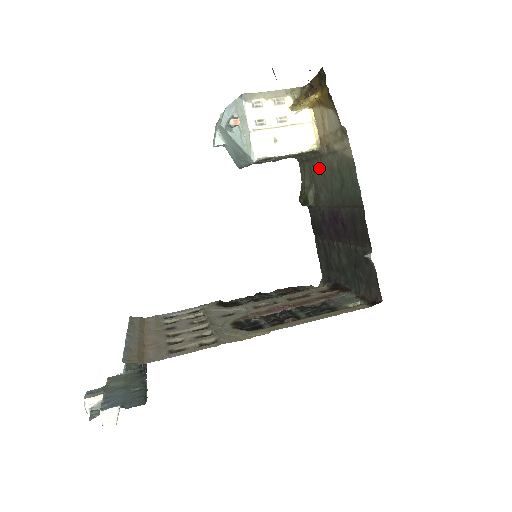
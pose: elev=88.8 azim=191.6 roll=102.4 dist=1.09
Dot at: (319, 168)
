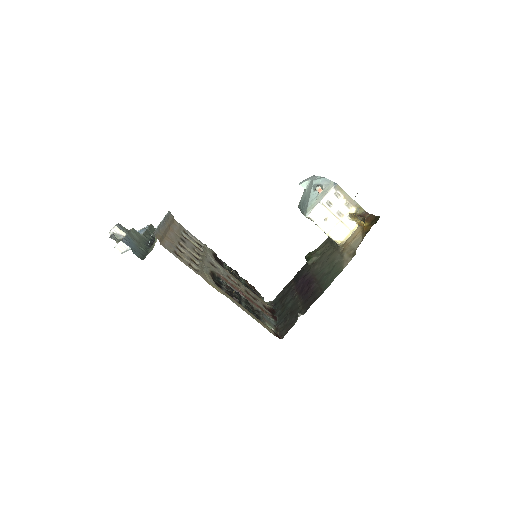
Dot at: (330, 253)
